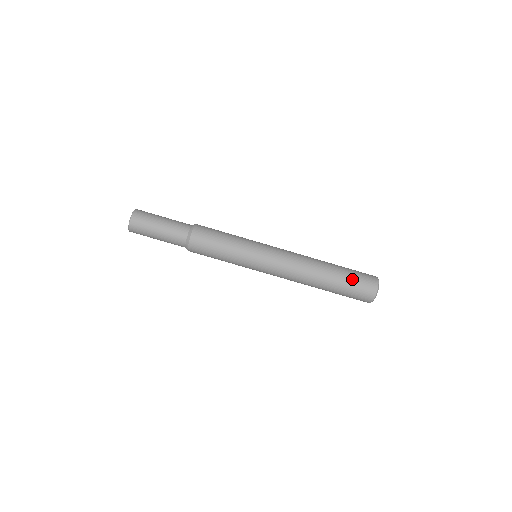
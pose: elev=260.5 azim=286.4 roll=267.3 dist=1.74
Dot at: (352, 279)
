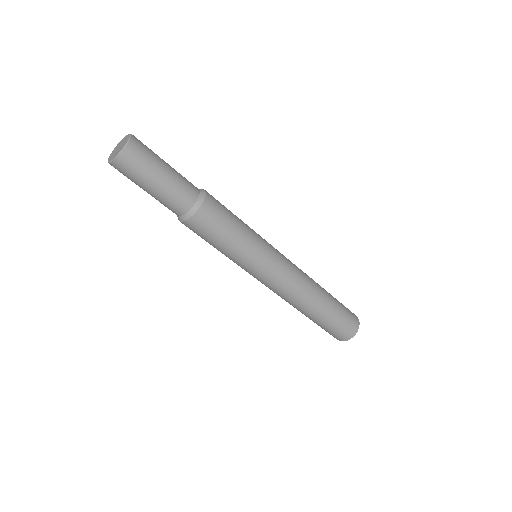
Dot at: (326, 328)
